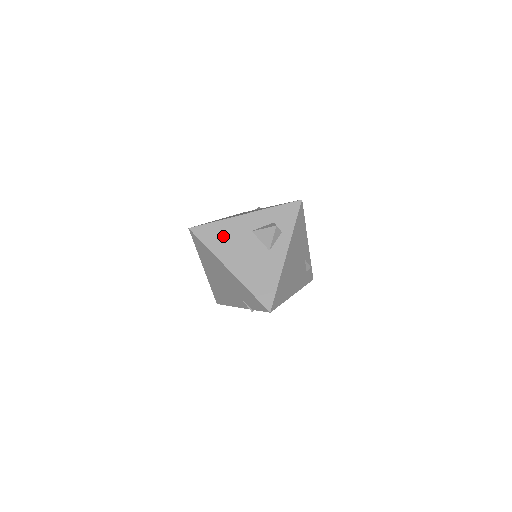
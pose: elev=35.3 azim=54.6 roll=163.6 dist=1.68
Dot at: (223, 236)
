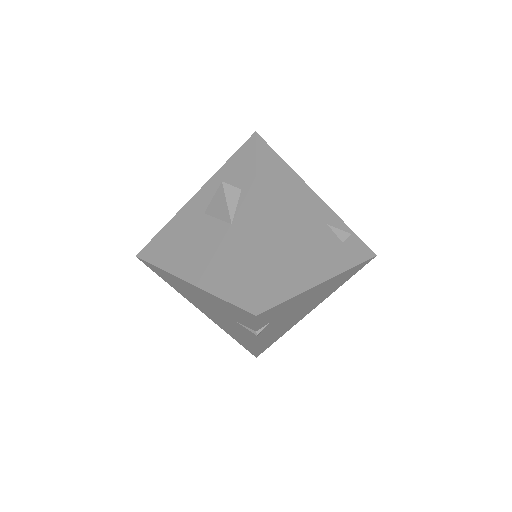
Dot at: (173, 241)
